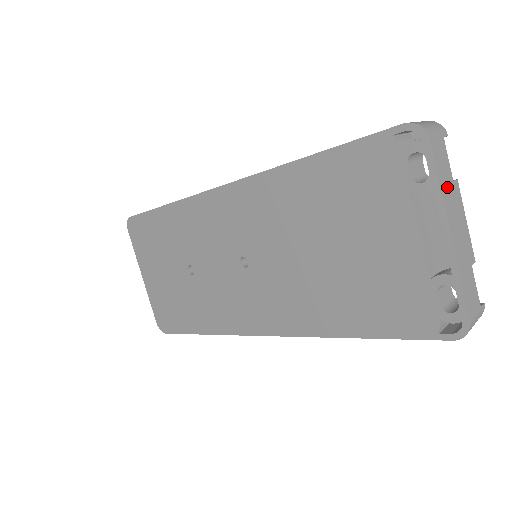
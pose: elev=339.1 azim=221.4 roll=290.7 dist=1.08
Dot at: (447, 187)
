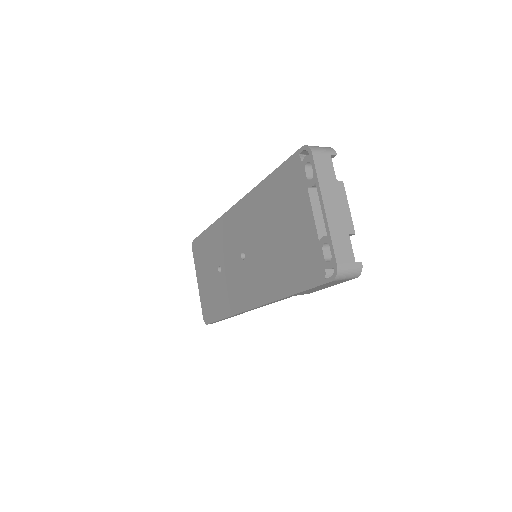
Dot at: (327, 182)
